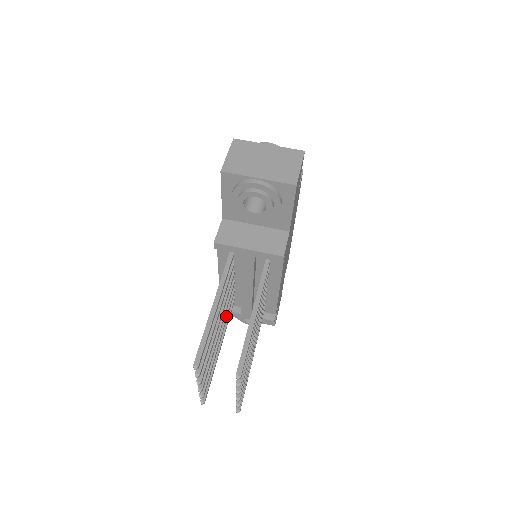
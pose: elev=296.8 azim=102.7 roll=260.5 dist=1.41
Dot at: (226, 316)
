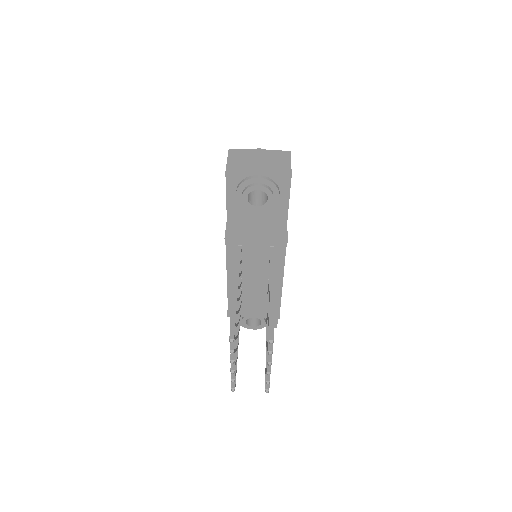
Dot at: (239, 311)
